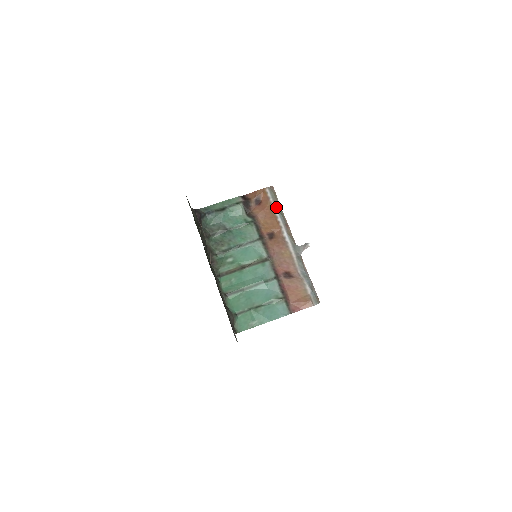
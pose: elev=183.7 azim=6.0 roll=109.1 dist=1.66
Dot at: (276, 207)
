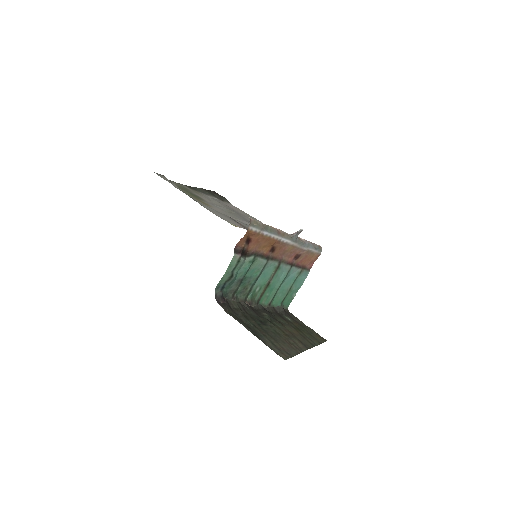
Dot at: (265, 231)
